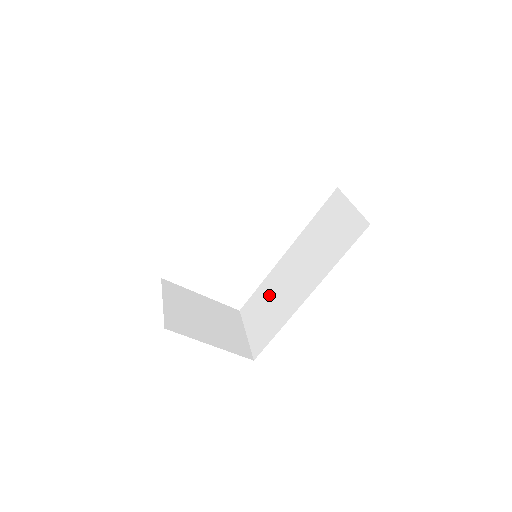
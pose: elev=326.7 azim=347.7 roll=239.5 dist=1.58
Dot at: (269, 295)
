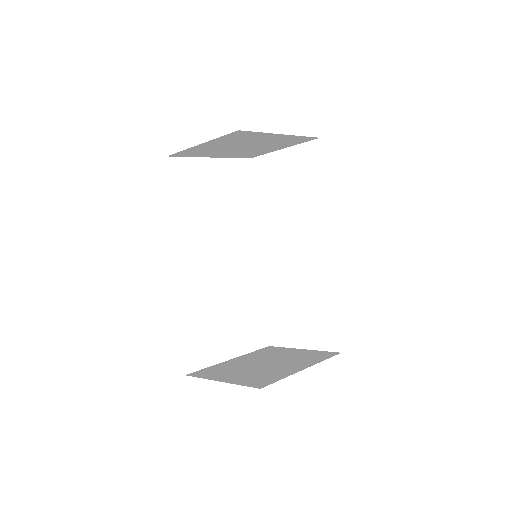
Dot at: (286, 295)
